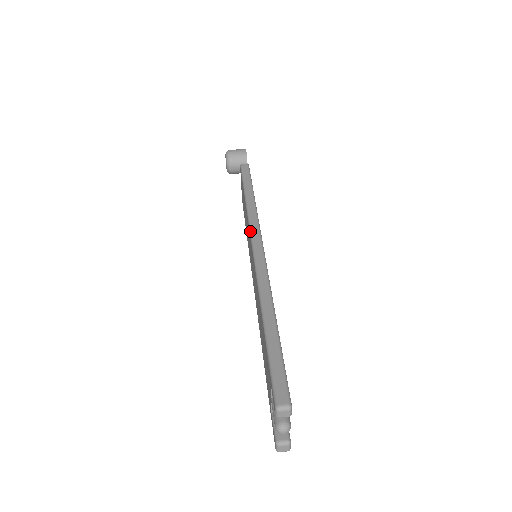
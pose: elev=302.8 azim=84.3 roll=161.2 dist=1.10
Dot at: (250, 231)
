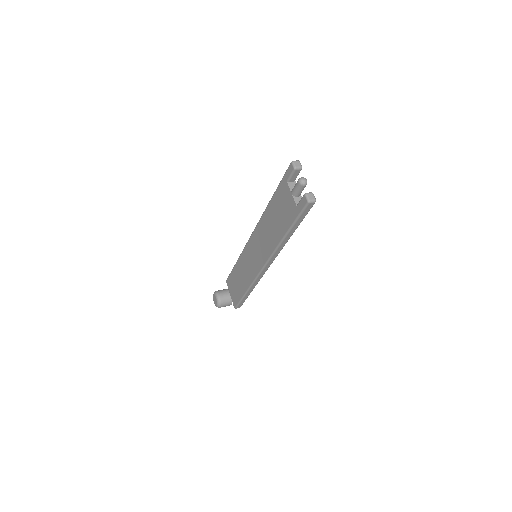
Dot at: (247, 242)
